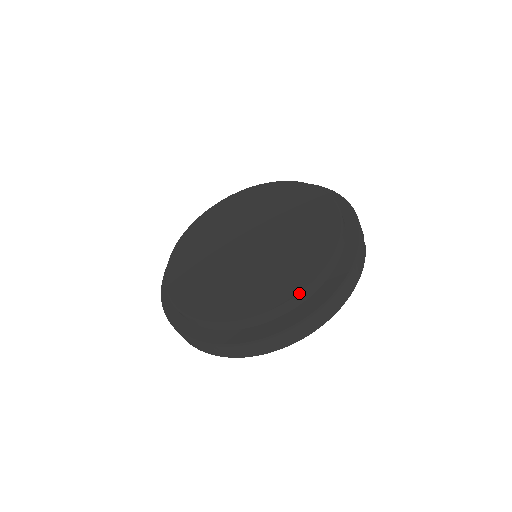
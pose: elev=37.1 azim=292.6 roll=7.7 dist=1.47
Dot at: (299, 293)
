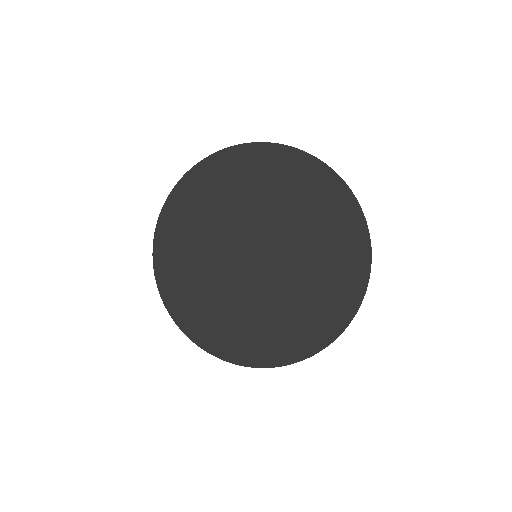
Dot at: (306, 343)
